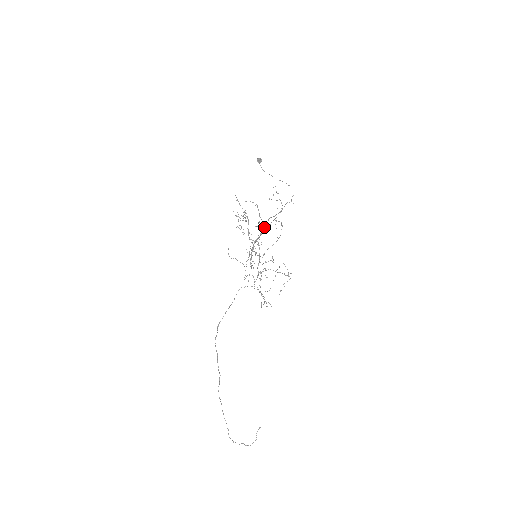
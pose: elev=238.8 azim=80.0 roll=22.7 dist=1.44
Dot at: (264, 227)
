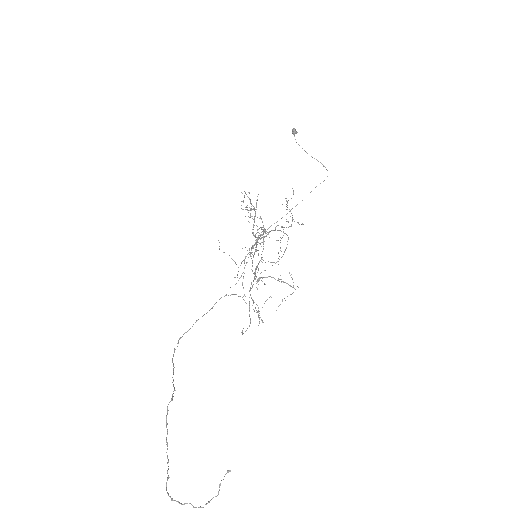
Dot at: (271, 230)
